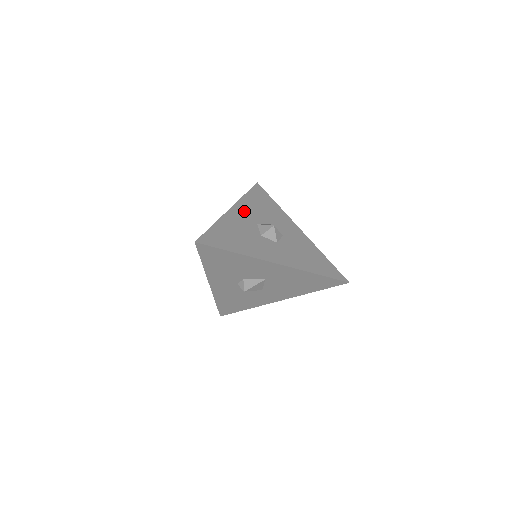
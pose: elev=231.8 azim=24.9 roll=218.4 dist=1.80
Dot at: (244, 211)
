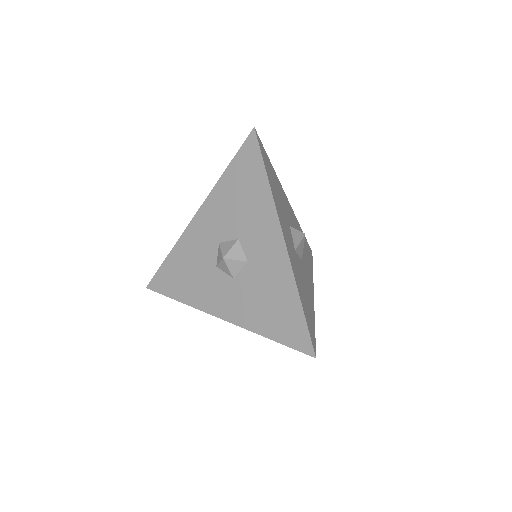
Dot at: (210, 218)
